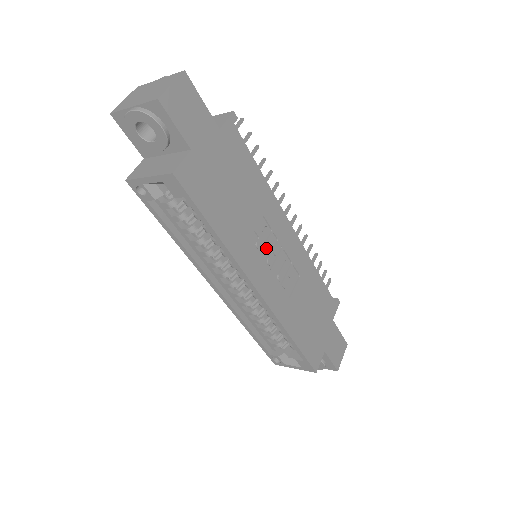
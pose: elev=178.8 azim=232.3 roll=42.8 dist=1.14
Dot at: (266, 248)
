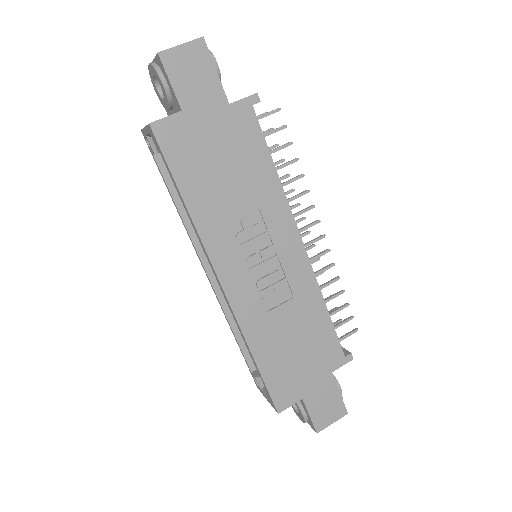
Dot at: (252, 245)
